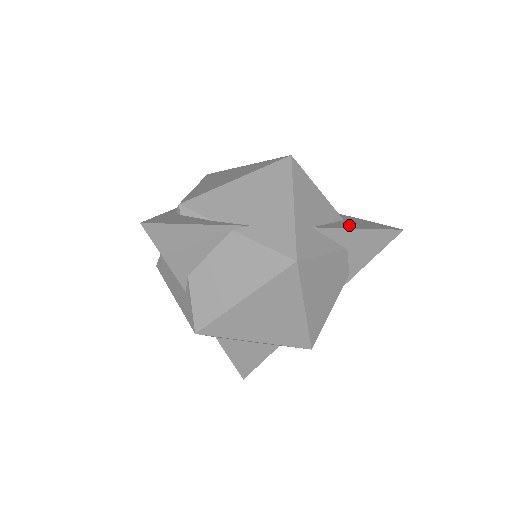
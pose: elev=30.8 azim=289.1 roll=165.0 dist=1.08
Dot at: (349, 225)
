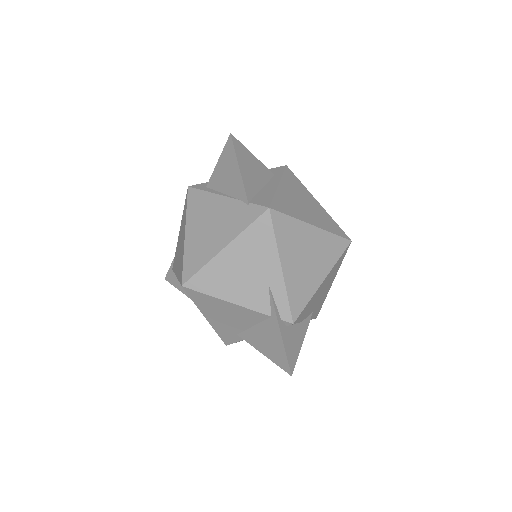
Dot at: occluded
